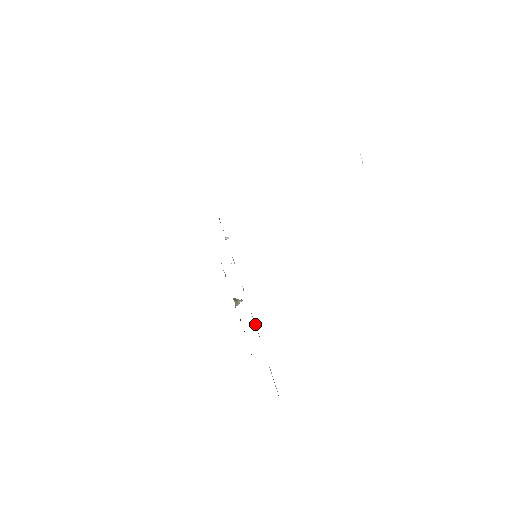
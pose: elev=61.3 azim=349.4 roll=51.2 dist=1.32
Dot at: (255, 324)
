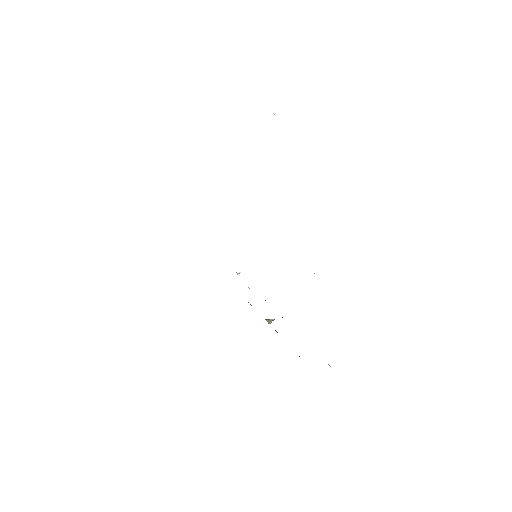
Dot at: occluded
